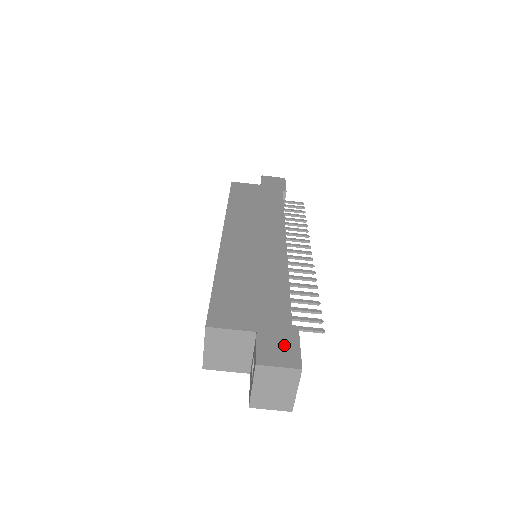
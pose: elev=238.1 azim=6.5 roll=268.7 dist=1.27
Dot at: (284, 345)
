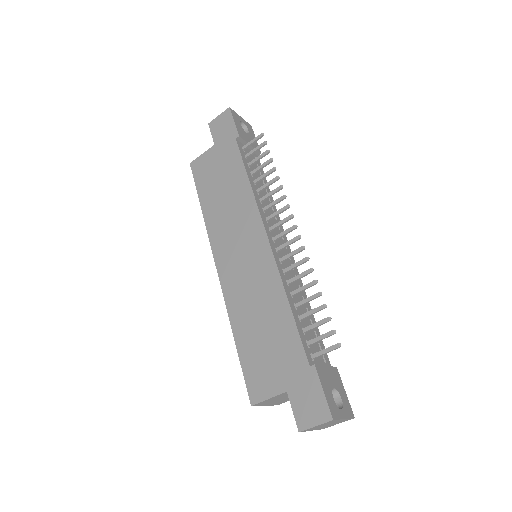
Dot at: (311, 397)
